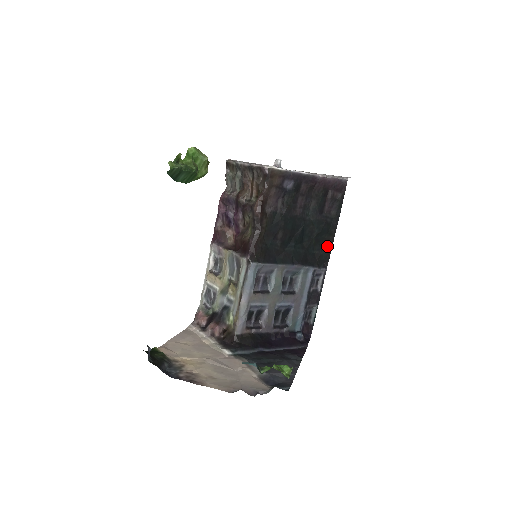
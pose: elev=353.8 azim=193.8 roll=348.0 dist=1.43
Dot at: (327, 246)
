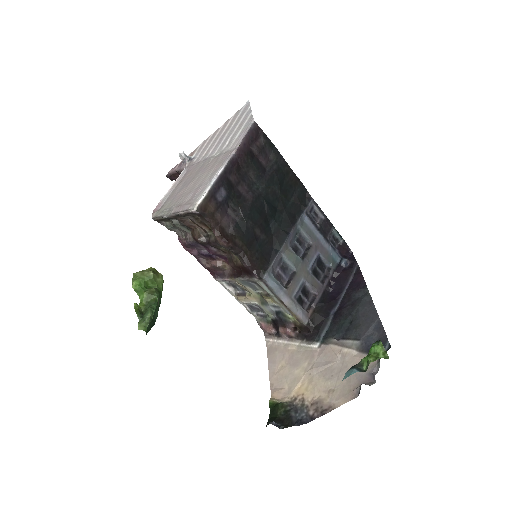
Dot at: (295, 184)
